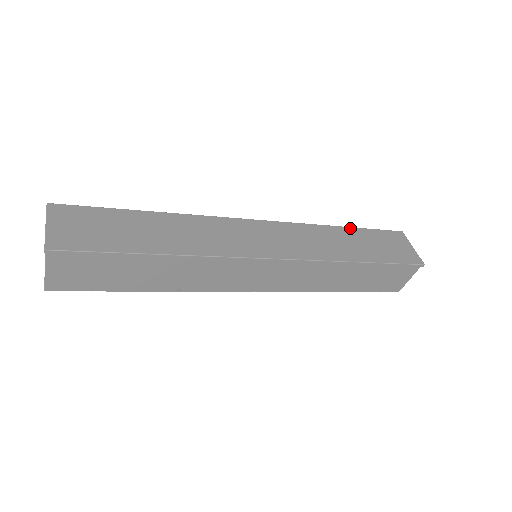
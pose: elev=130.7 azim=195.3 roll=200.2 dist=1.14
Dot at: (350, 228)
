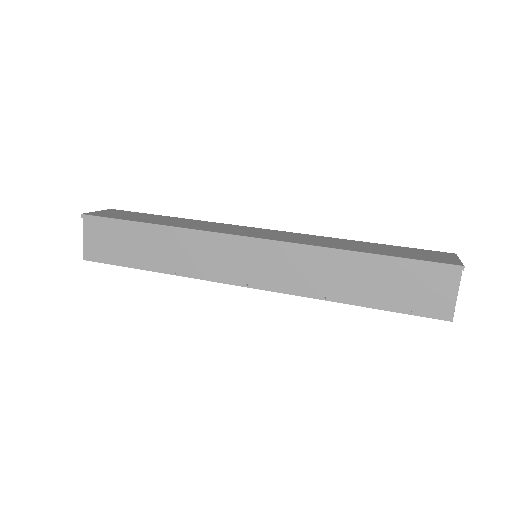
Dot at: (374, 243)
